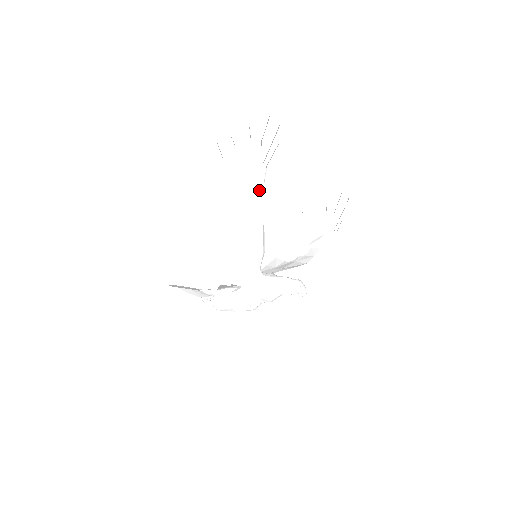
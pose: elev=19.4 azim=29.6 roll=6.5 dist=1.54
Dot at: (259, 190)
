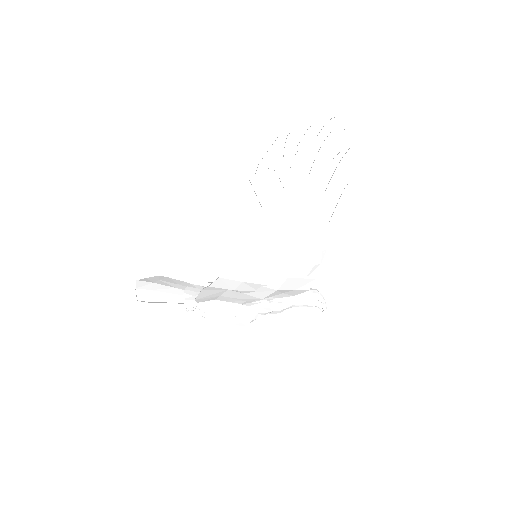
Dot at: (319, 257)
